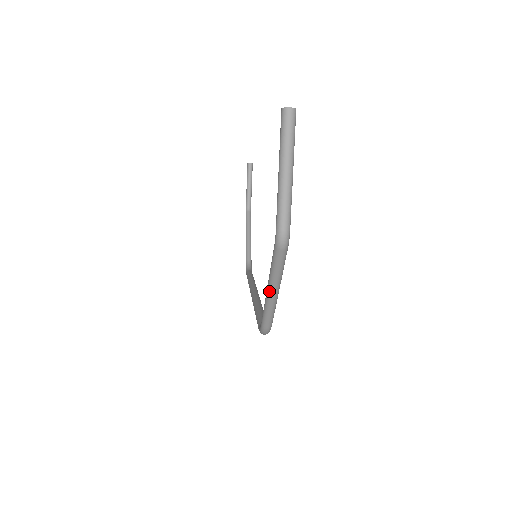
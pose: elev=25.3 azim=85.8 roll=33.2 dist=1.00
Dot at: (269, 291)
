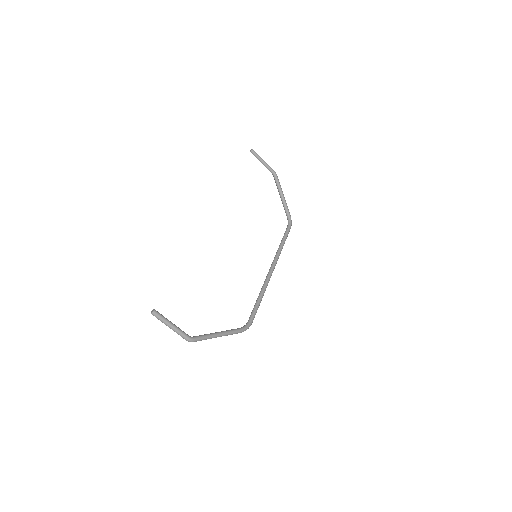
Dot at: (216, 337)
